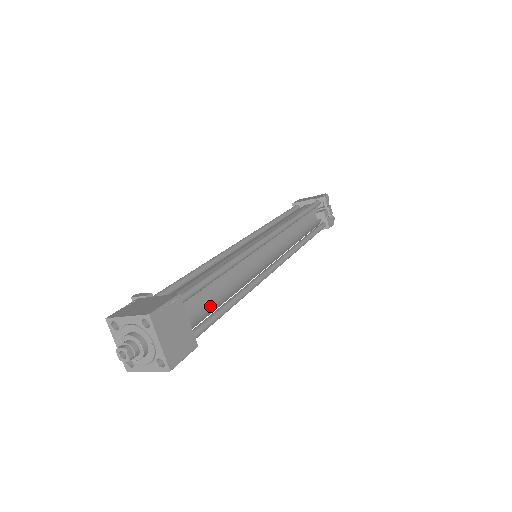
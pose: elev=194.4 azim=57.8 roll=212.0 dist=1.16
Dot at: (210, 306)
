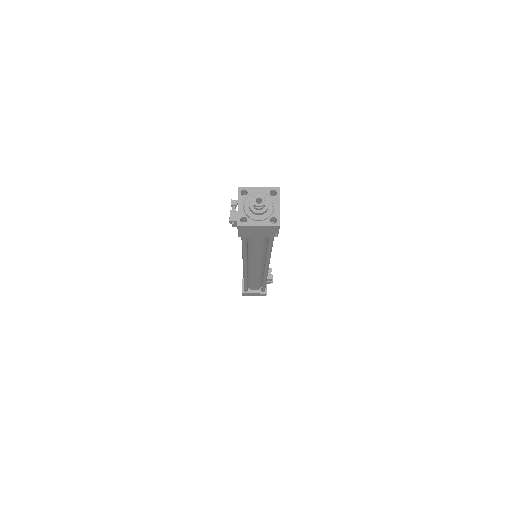
Dot at: occluded
